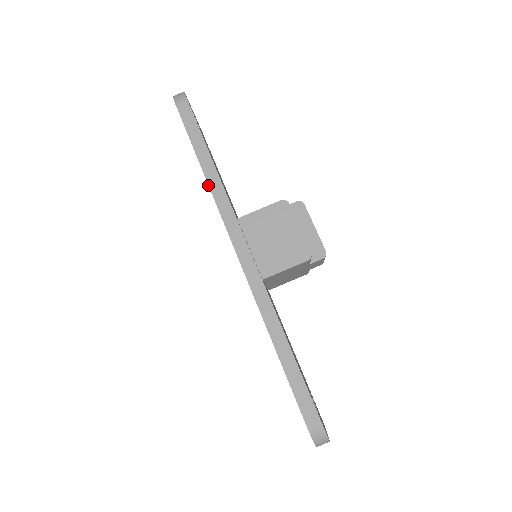
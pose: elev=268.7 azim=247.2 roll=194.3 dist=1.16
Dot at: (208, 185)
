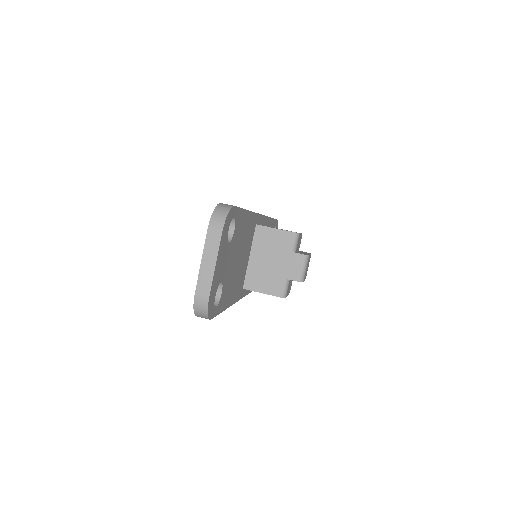
Dot at: occluded
